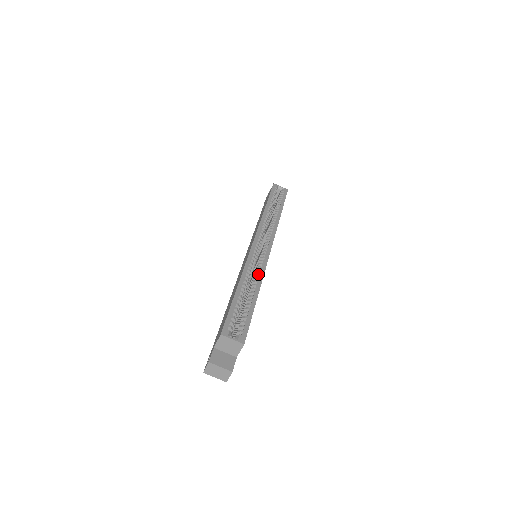
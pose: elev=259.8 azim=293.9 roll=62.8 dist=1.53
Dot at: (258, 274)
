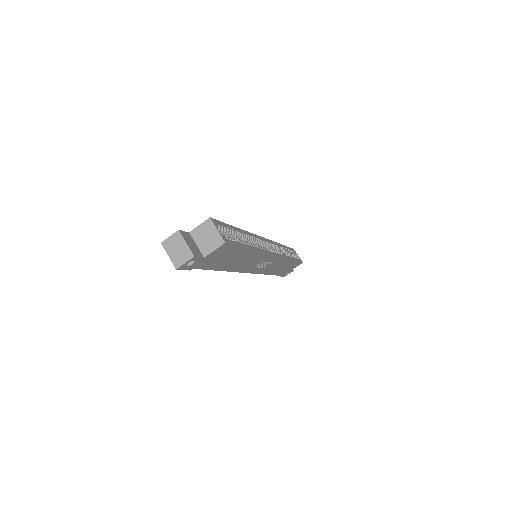
Dot at: occluded
